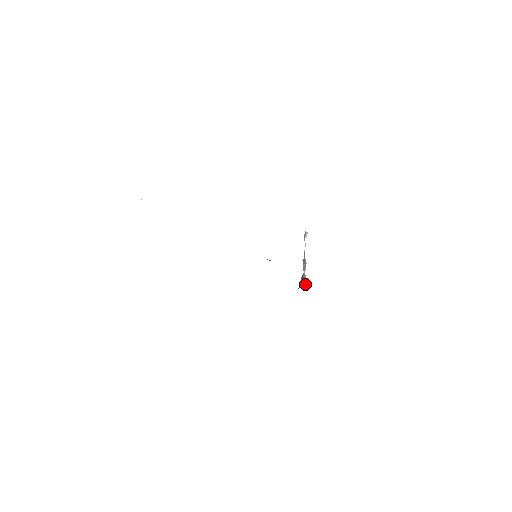
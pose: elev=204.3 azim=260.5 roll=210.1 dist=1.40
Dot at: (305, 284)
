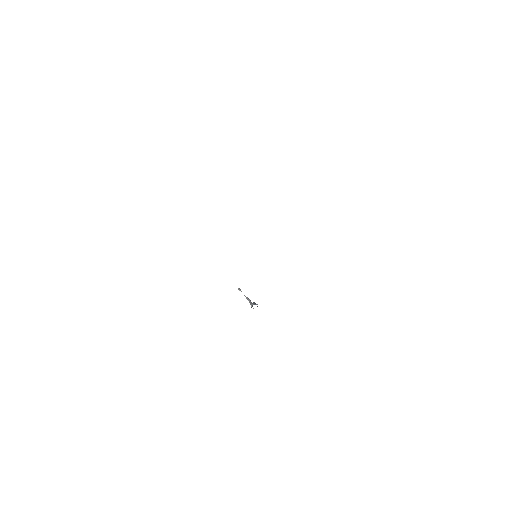
Dot at: occluded
